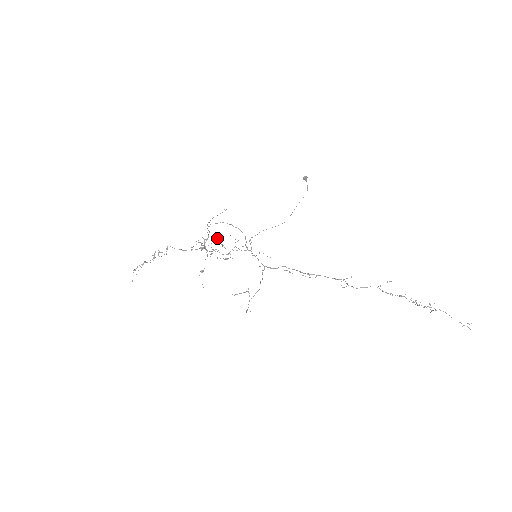
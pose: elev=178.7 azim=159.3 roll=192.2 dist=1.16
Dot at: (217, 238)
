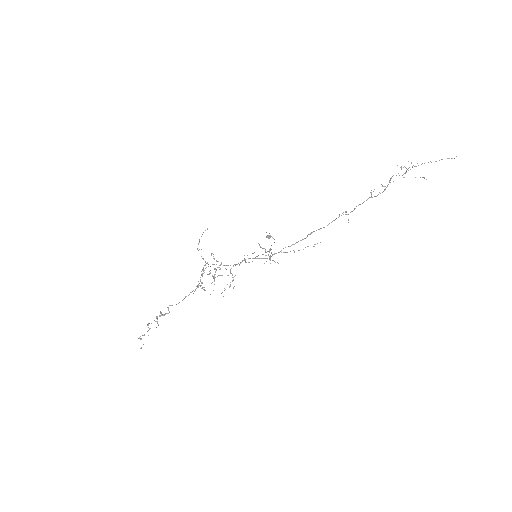
Dot at: (211, 255)
